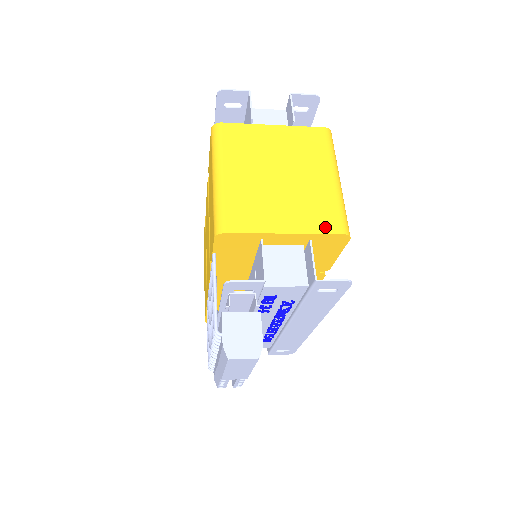
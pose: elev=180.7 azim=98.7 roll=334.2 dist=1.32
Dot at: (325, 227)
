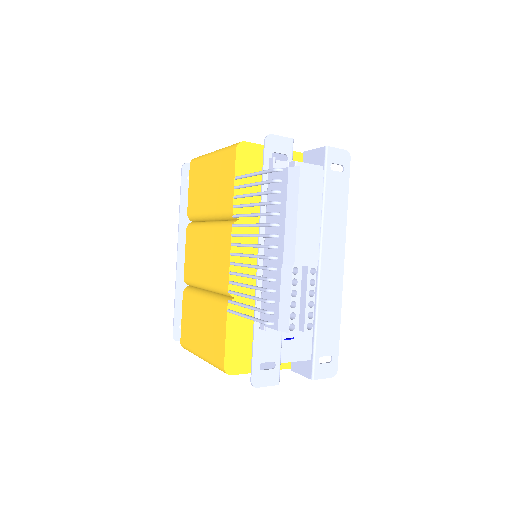
Dot at: occluded
